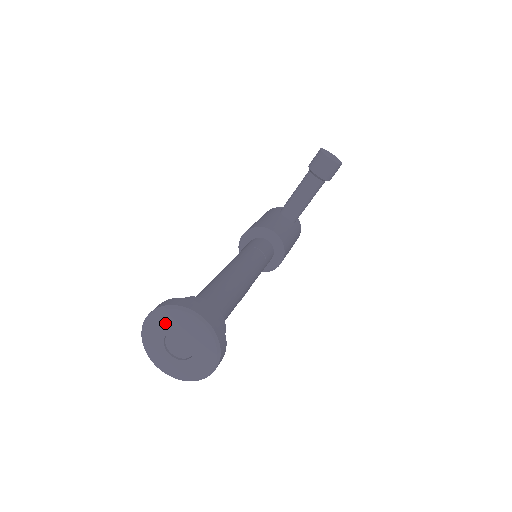
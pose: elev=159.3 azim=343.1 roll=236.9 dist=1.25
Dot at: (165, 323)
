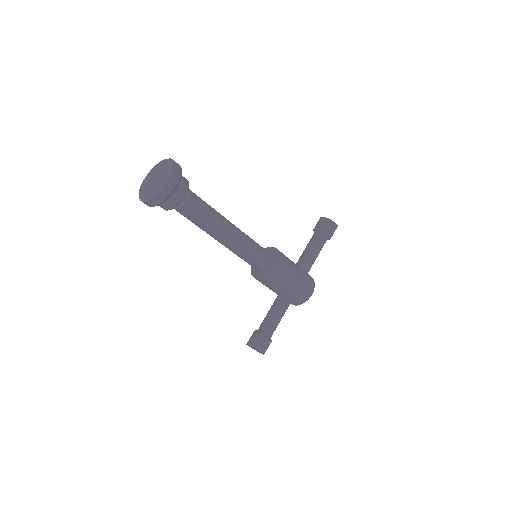
Dot at: (153, 172)
